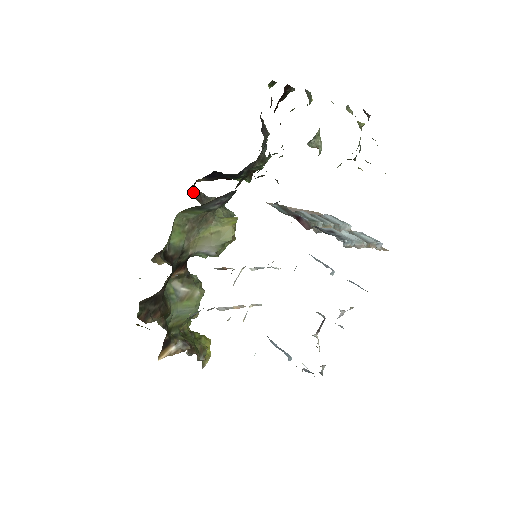
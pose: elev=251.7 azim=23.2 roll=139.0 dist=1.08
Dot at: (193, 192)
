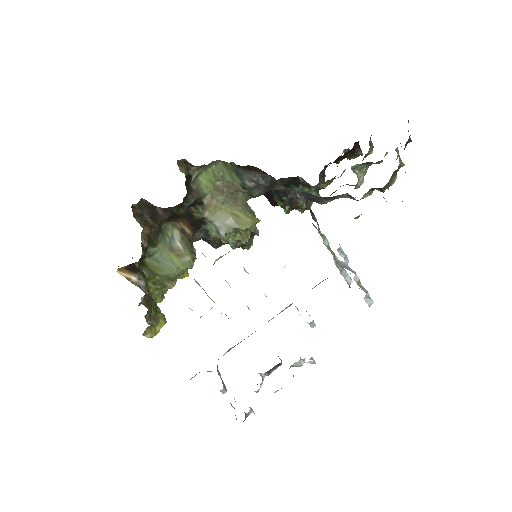
Dot at: occluded
